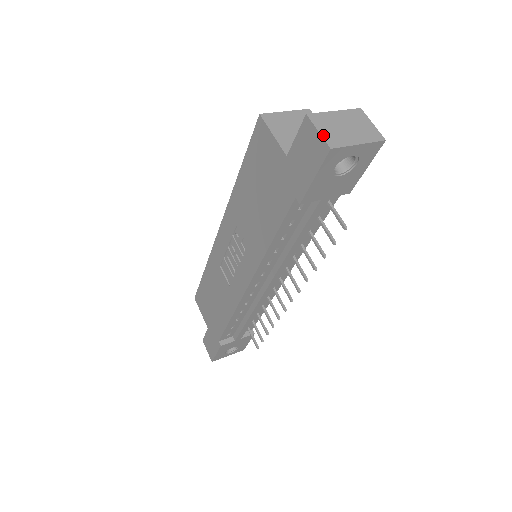
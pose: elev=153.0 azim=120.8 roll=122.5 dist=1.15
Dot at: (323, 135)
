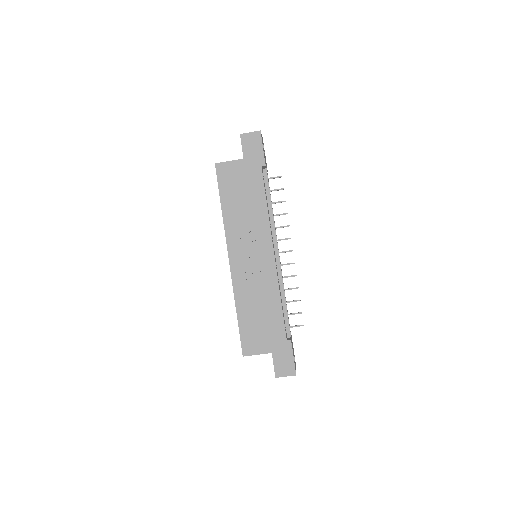
Dot at: (253, 132)
